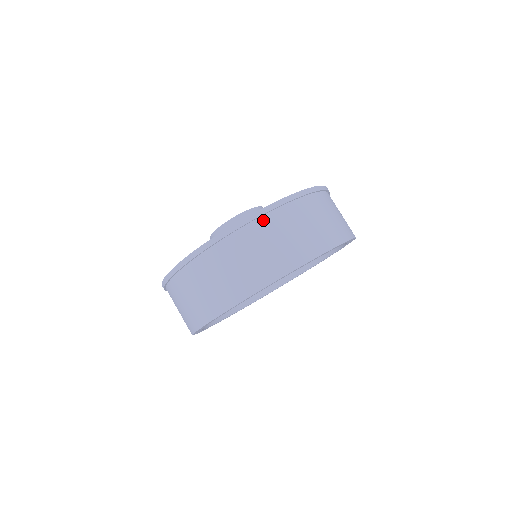
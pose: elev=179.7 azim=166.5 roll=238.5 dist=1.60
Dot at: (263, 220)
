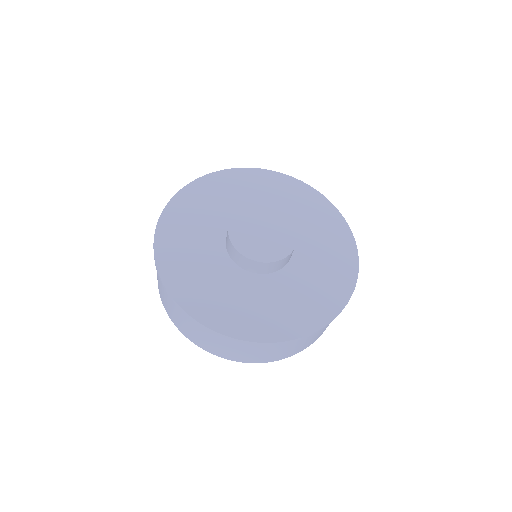
Dot at: (216, 334)
